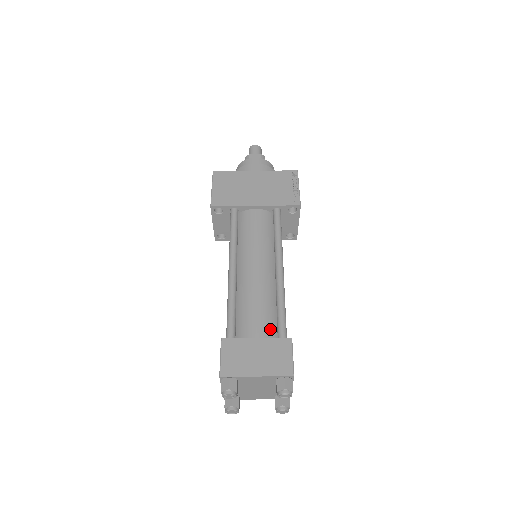
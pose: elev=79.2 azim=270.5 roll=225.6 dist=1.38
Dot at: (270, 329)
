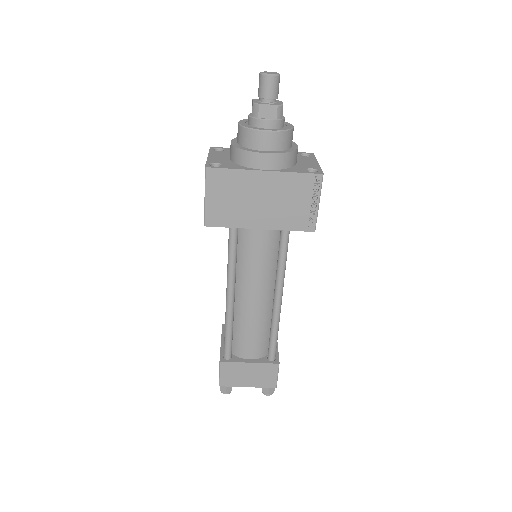
Dot at: (262, 349)
